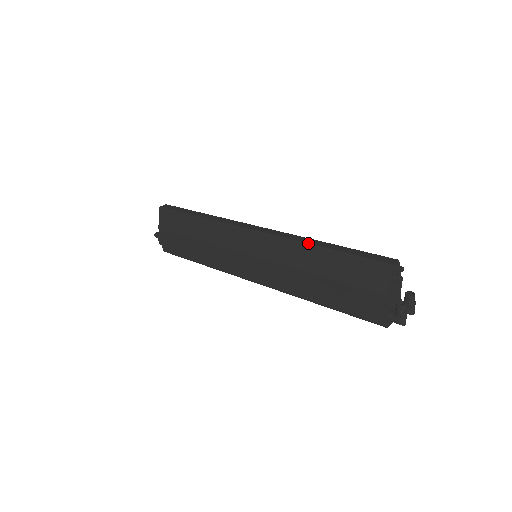
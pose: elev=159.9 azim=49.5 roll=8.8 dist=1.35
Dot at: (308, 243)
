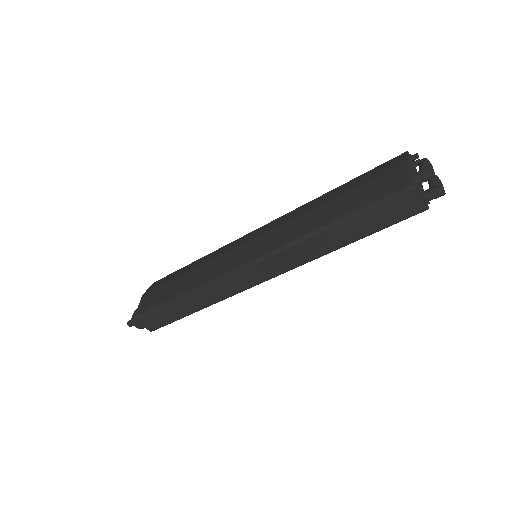
Dot at: (320, 197)
